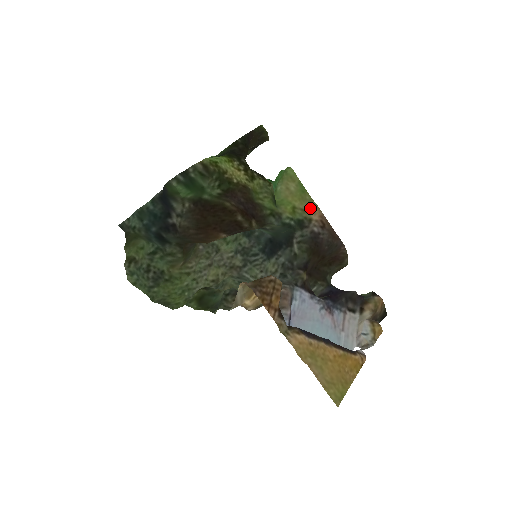
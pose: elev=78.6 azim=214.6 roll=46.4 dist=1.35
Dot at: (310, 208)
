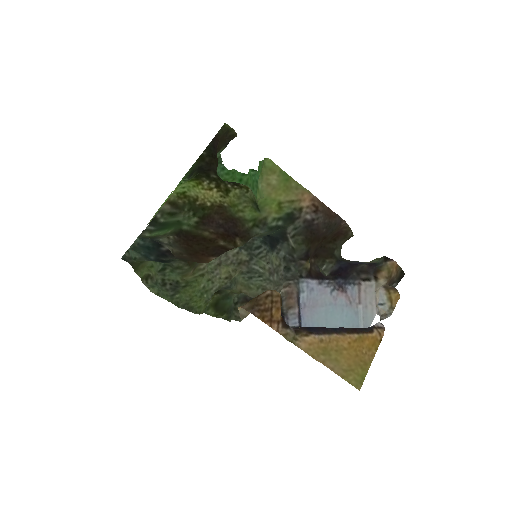
Dot at: (298, 196)
